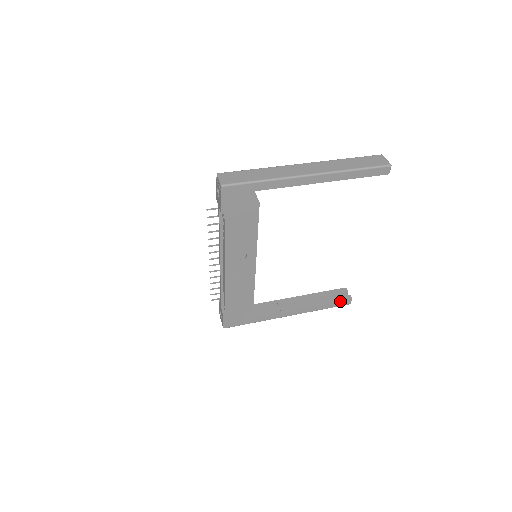
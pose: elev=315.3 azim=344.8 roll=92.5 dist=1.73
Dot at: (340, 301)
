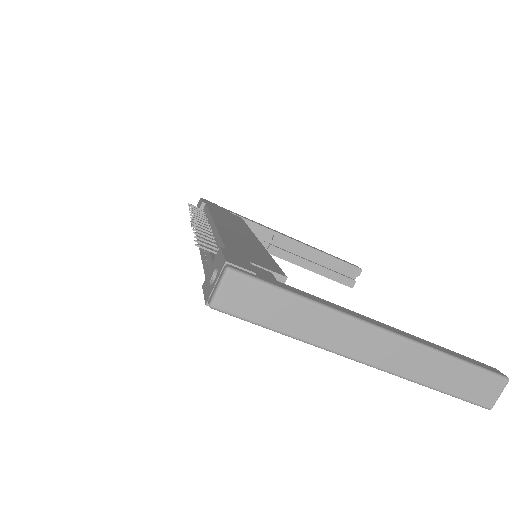
Dot at: (338, 282)
